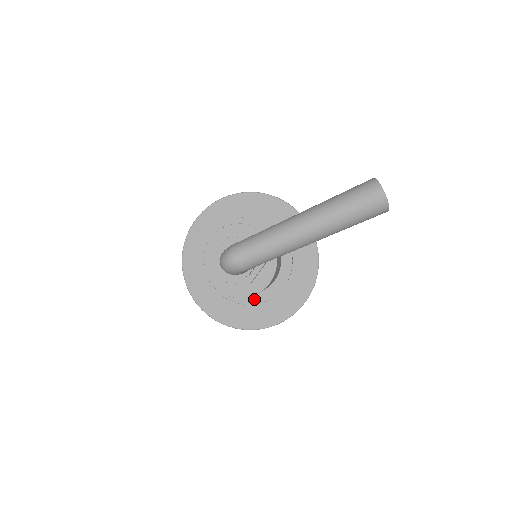
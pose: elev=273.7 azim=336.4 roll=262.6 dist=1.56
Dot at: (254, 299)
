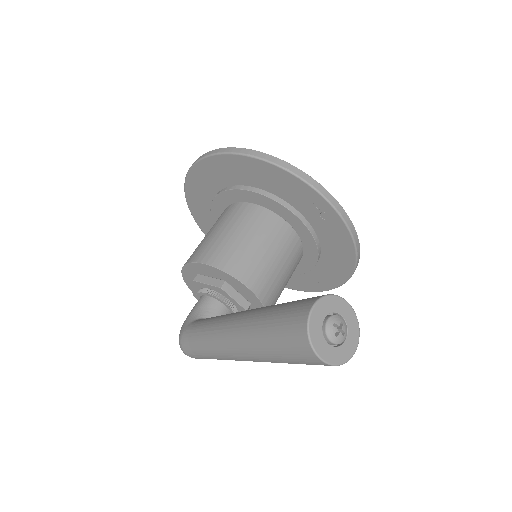
Dot at: occluded
